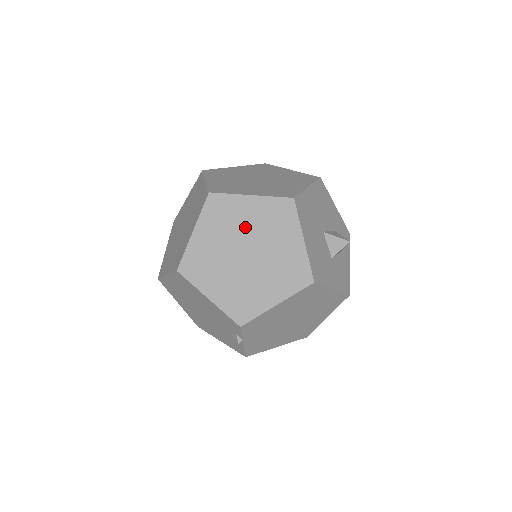
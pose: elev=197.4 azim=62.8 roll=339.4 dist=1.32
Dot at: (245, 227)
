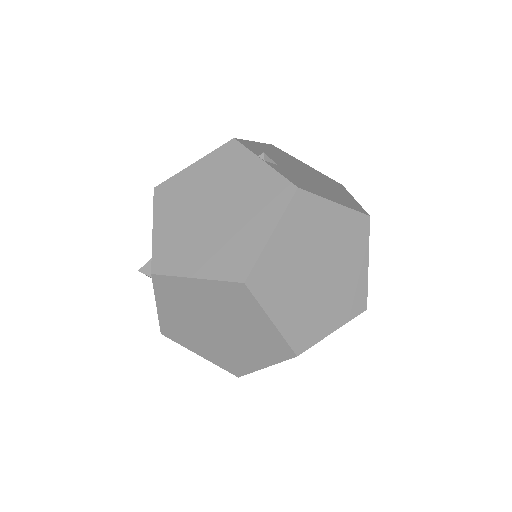
Dot at: occluded
